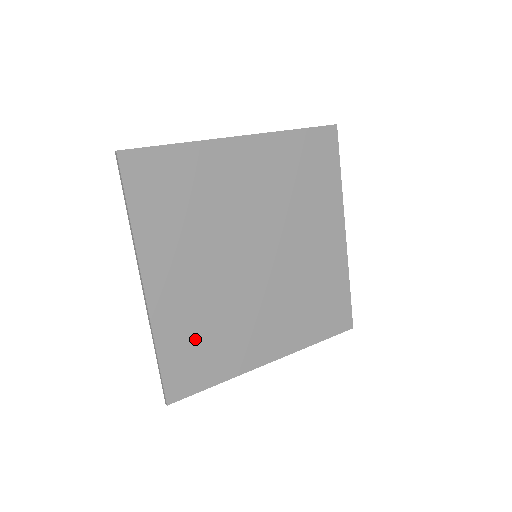
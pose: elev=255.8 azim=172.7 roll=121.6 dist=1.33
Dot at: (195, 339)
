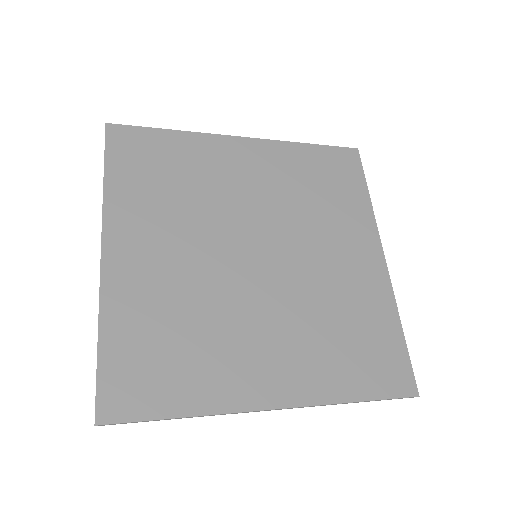
Dot at: (157, 336)
